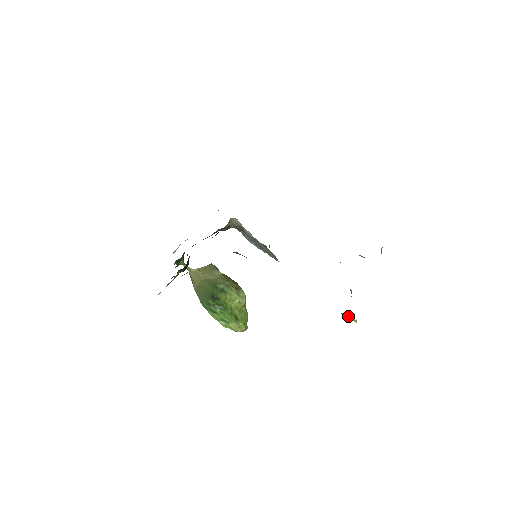
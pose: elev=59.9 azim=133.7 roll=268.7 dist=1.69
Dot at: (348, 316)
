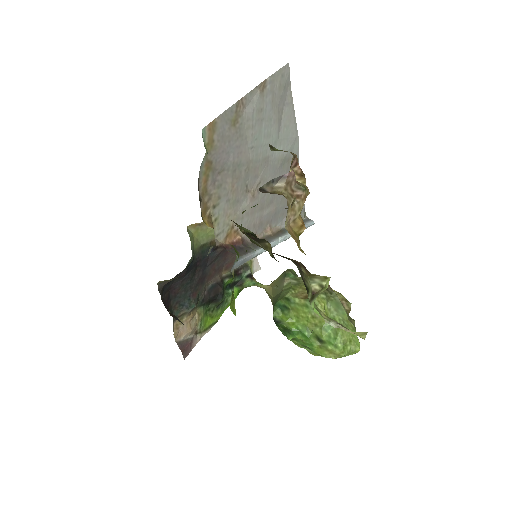
Dot at: (344, 328)
